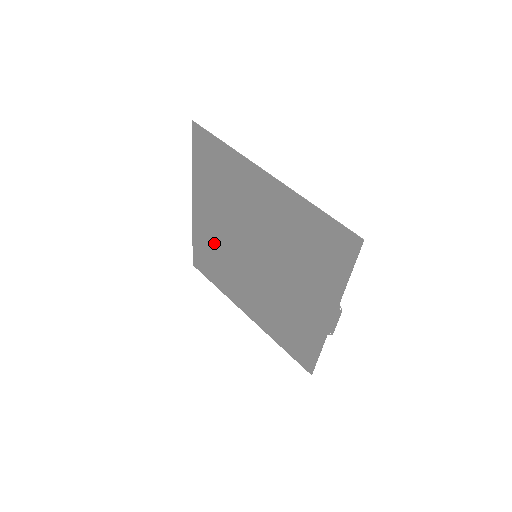
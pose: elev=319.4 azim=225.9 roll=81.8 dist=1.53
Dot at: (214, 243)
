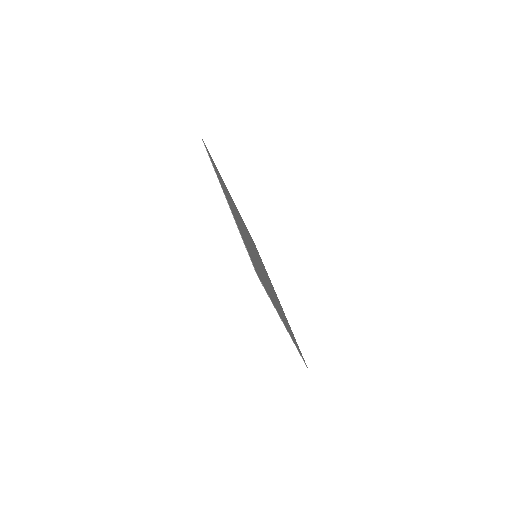
Dot at: occluded
